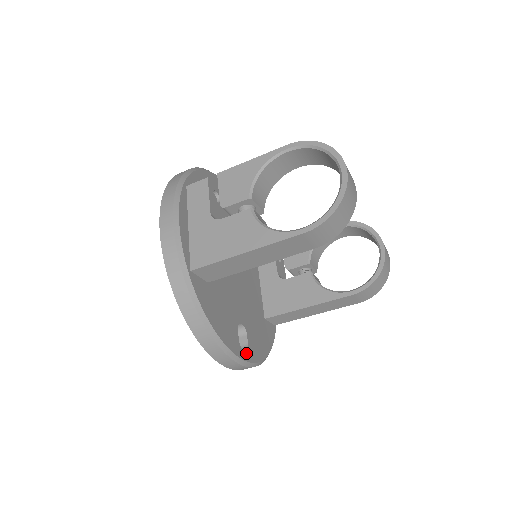
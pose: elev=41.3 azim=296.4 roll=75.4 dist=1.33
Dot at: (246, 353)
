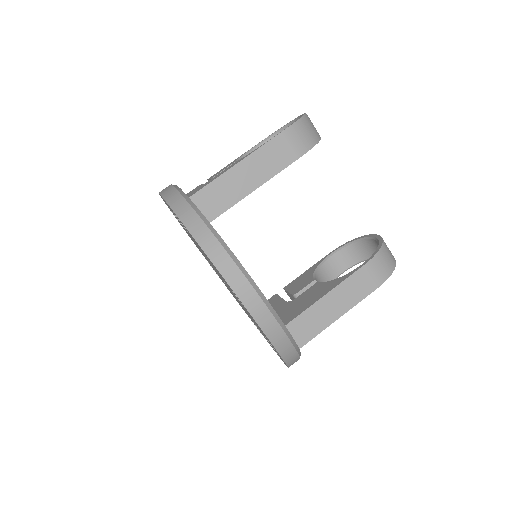
Dot at: occluded
